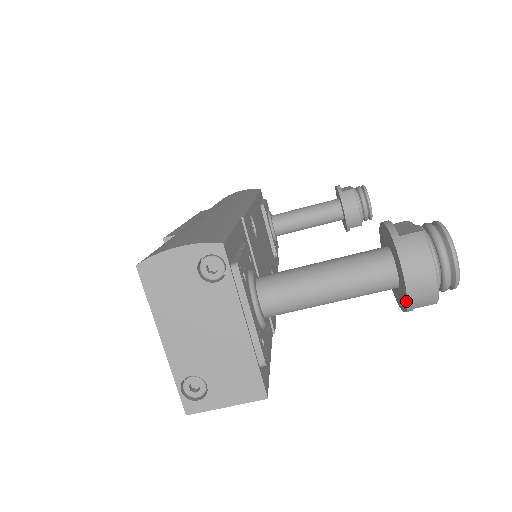
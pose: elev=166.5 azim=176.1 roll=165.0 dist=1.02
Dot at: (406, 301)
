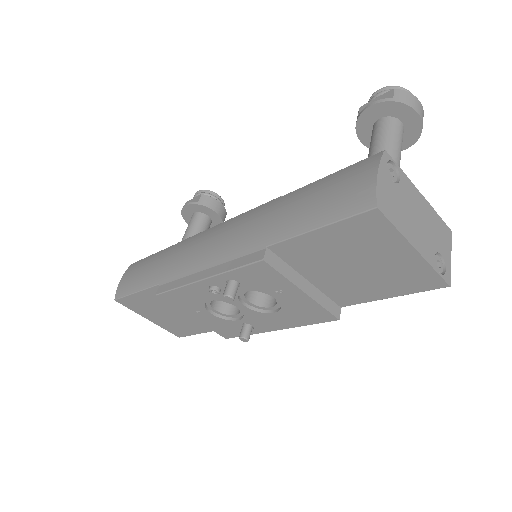
Dot at: (420, 129)
